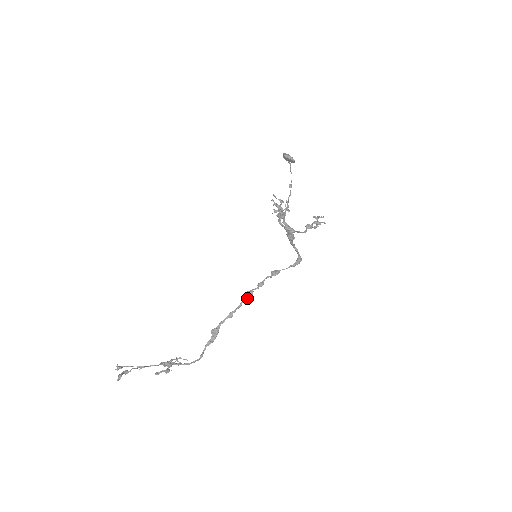
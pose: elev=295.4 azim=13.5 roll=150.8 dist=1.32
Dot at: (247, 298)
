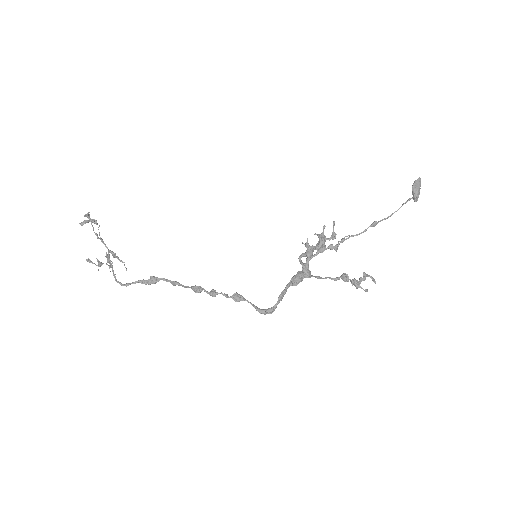
Dot at: (193, 290)
